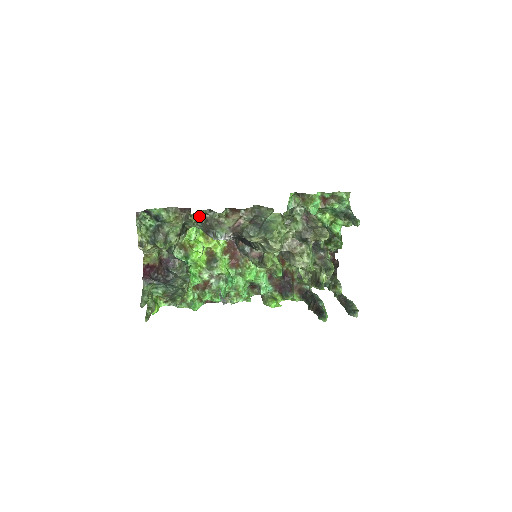
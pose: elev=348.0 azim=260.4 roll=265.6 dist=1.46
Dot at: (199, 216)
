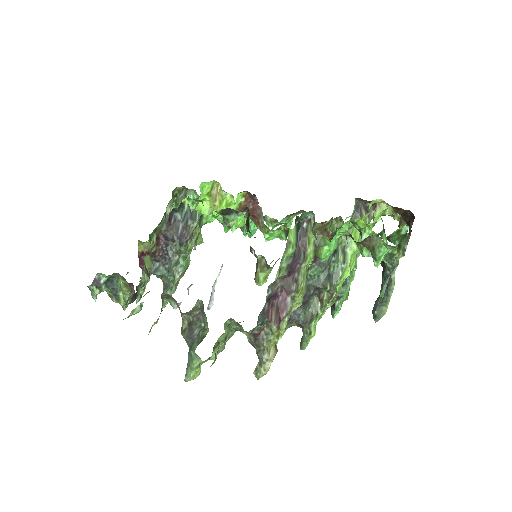
Dot at: (135, 313)
